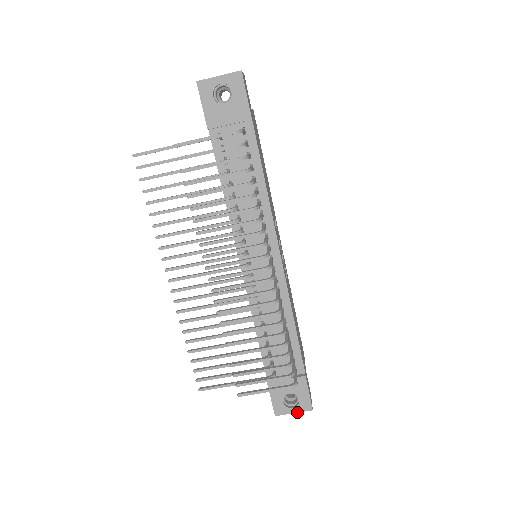
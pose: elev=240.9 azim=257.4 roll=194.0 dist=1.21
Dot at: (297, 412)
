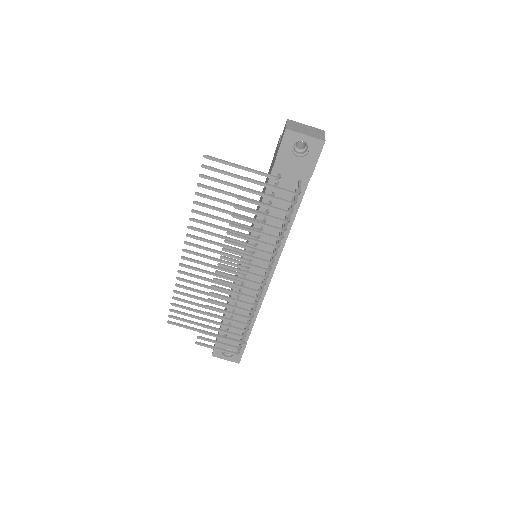
Dot at: (228, 360)
